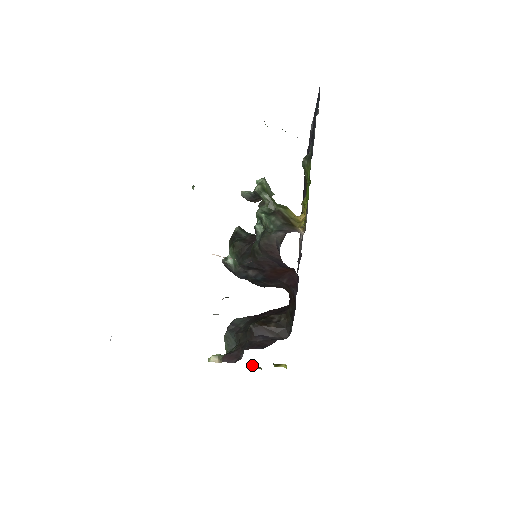
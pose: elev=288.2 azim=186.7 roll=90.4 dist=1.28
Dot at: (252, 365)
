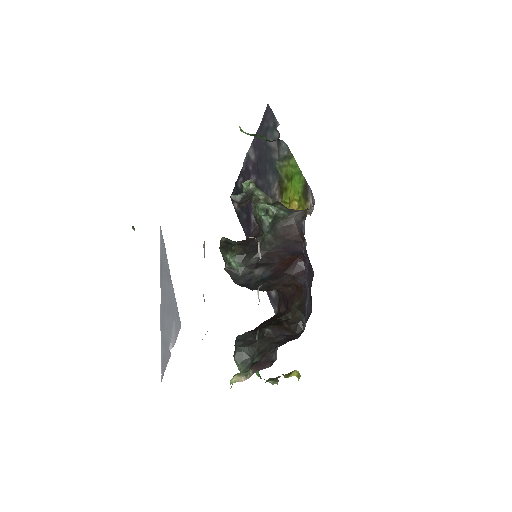
Dot at: (269, 380)
